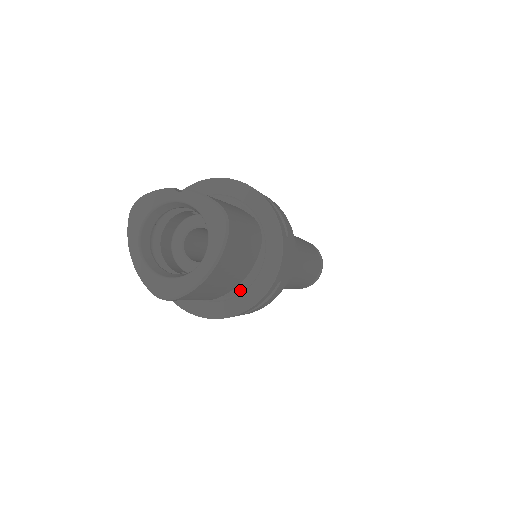
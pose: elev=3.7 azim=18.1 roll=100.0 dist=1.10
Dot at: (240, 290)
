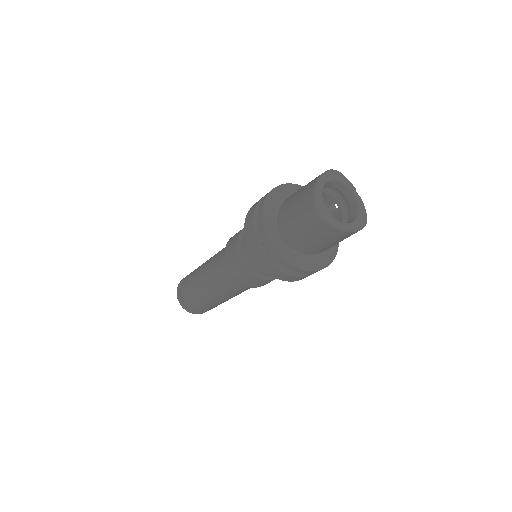
Dot at: (299, 255)
